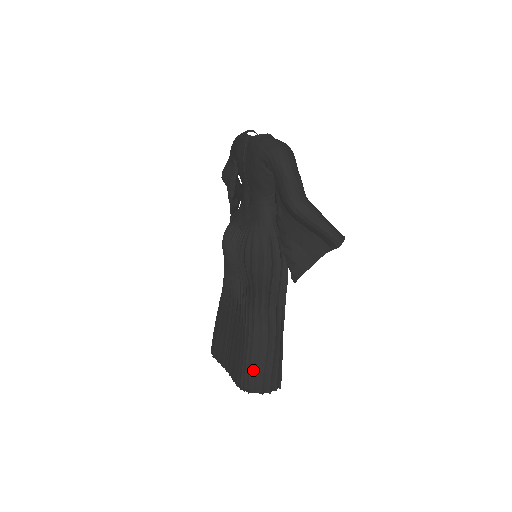
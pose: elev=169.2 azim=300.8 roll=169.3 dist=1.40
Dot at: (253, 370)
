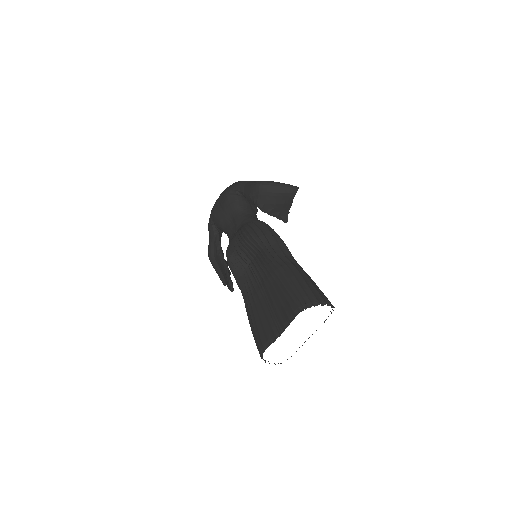
Dot at: (299, 289)
